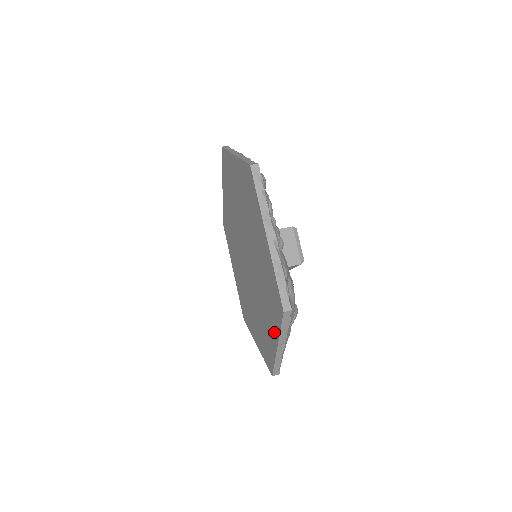
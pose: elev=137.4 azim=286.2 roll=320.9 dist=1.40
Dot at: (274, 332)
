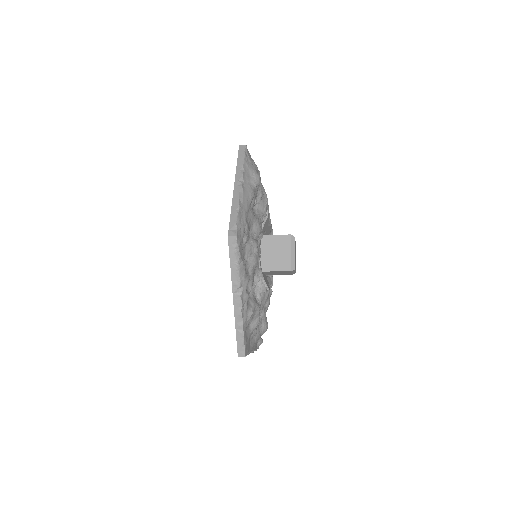
Dot at: occluded
